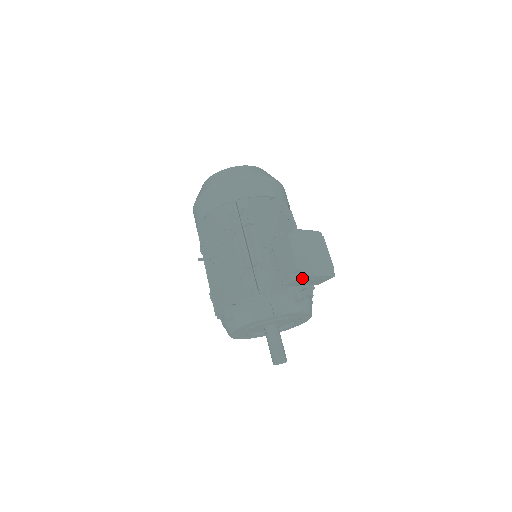
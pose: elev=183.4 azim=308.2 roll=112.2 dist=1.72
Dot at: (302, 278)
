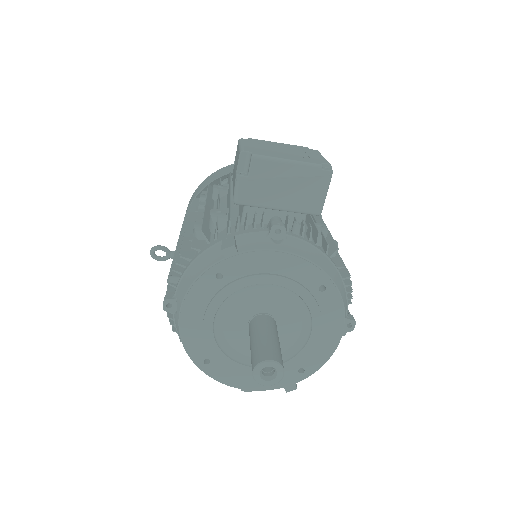
Dot at: (255, 170)
